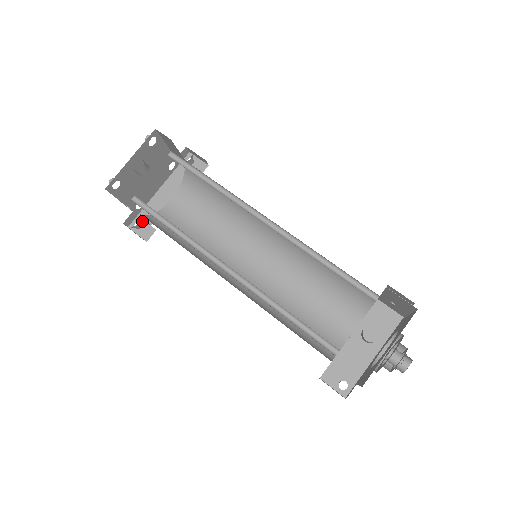
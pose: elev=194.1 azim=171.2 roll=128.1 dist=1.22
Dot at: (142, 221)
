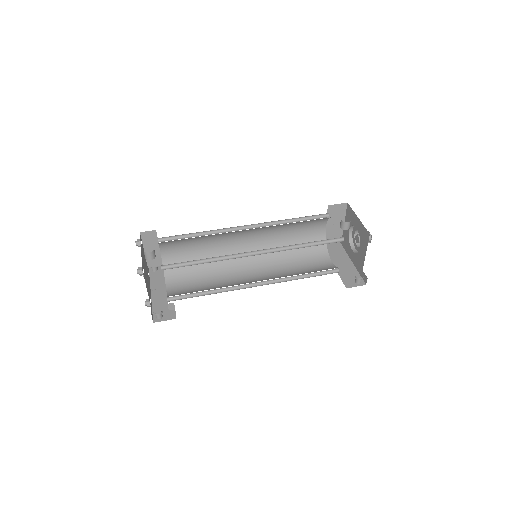
Dot at: occluded
